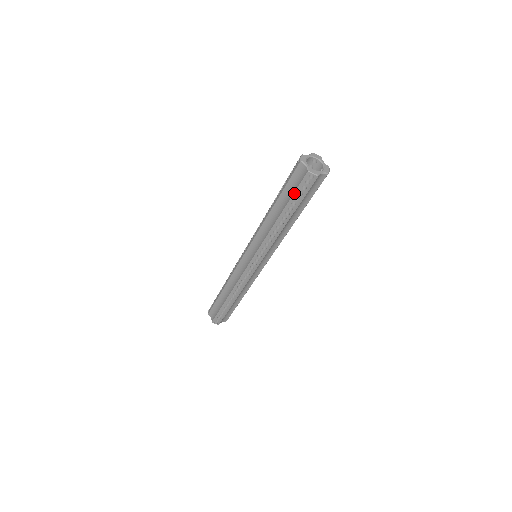
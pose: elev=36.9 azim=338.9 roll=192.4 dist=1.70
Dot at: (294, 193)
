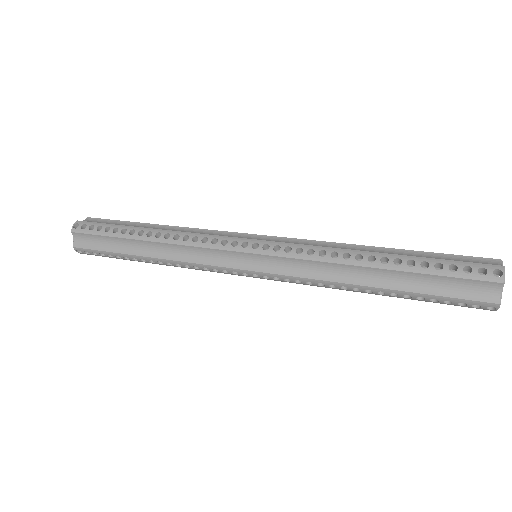
Dot at: occluded
